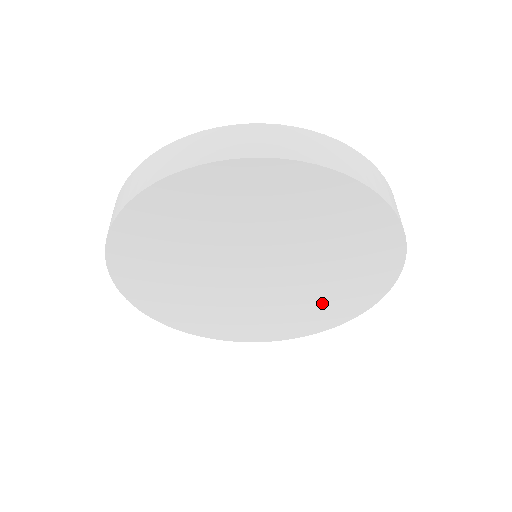
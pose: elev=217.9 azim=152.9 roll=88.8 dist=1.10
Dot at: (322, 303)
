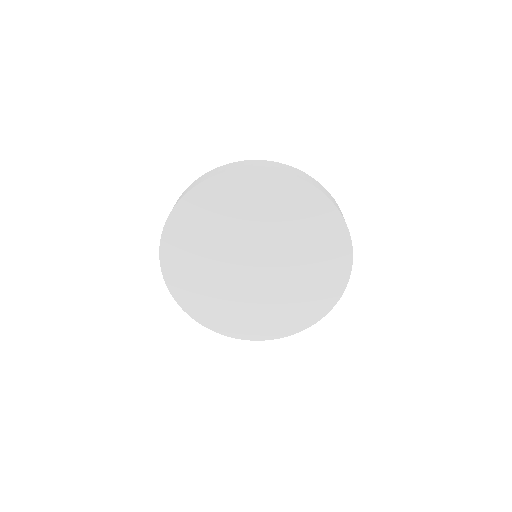
Dot at: (314, 243)
